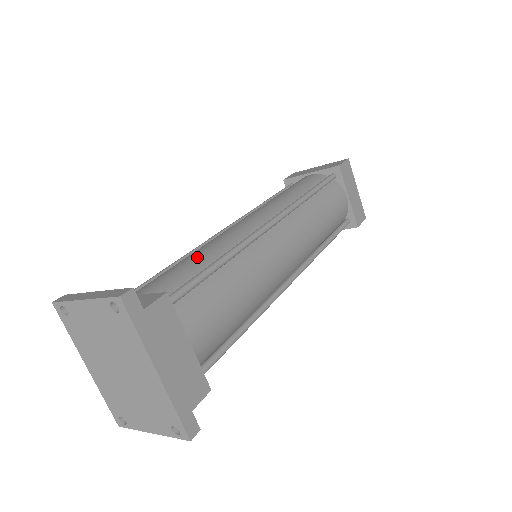
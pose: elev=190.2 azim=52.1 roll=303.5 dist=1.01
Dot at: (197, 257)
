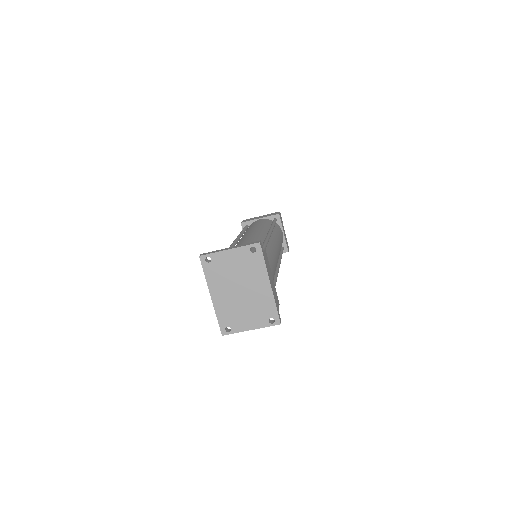
Dot at: occluded
